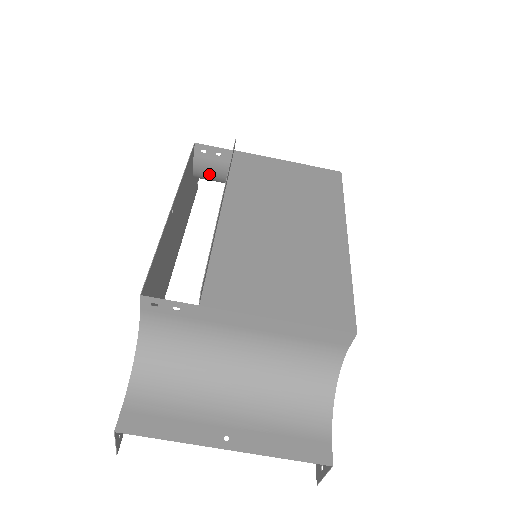
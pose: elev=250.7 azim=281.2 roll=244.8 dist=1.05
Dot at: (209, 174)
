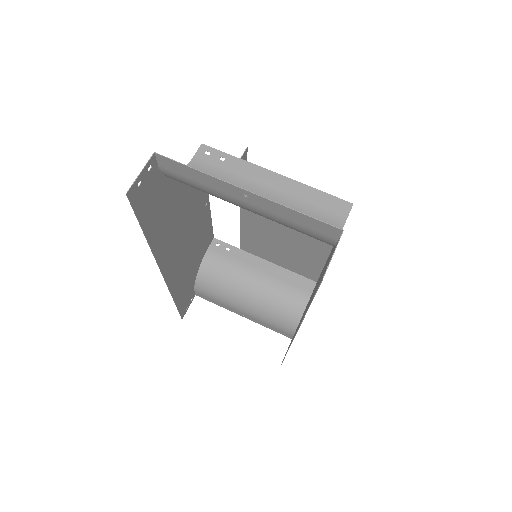
Dot at: (213, 267)
